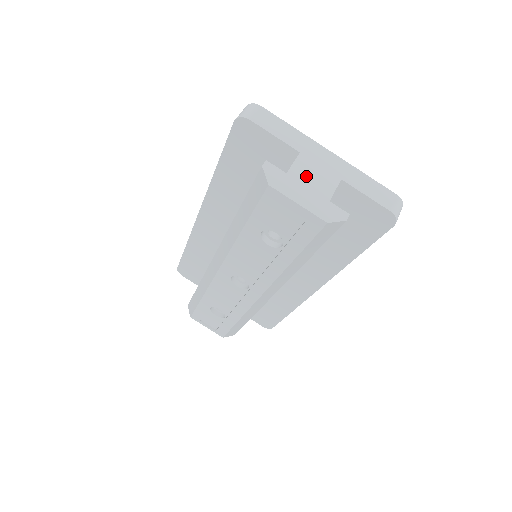
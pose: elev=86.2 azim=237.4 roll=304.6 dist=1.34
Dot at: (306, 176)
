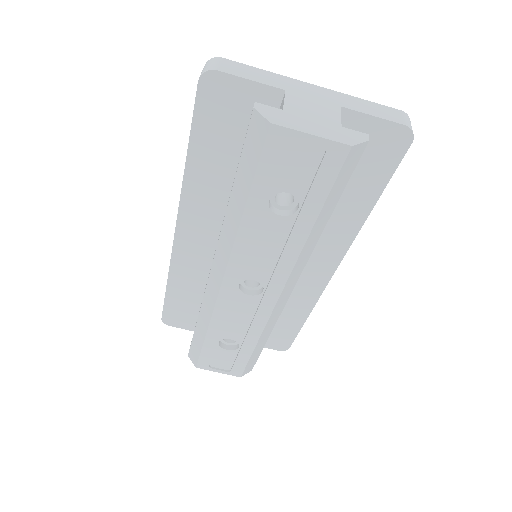
Dot at: (304, 109)
